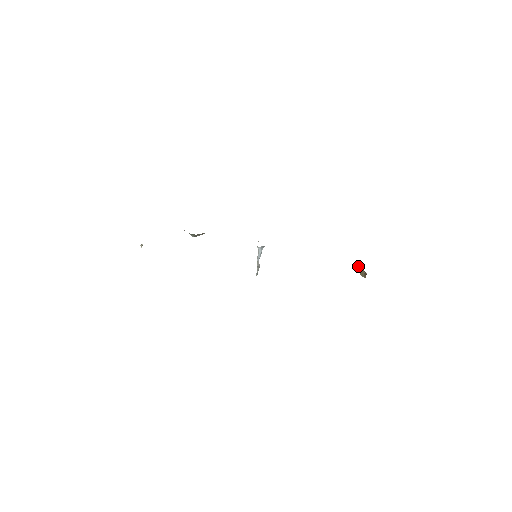
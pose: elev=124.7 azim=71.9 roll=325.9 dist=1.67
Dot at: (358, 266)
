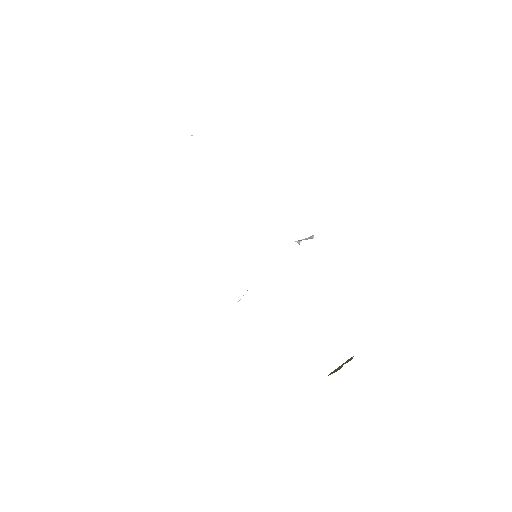
Dot at: occluded
